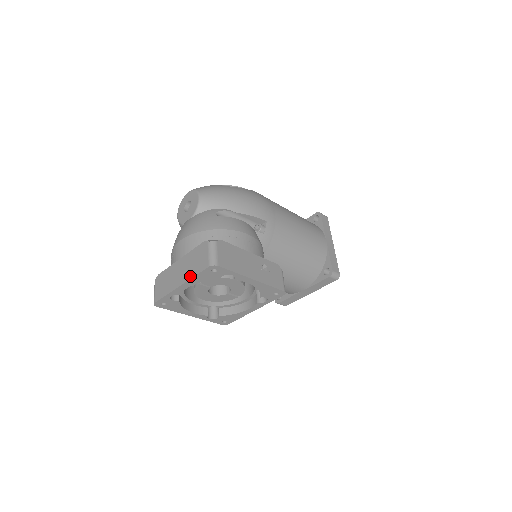
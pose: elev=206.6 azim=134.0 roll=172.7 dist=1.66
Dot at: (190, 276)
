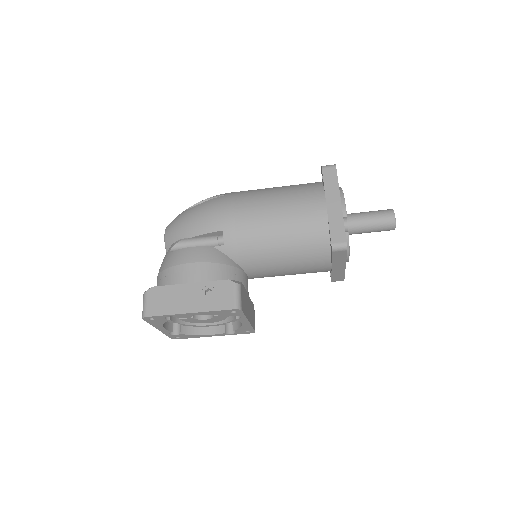
Dot at: occluded
